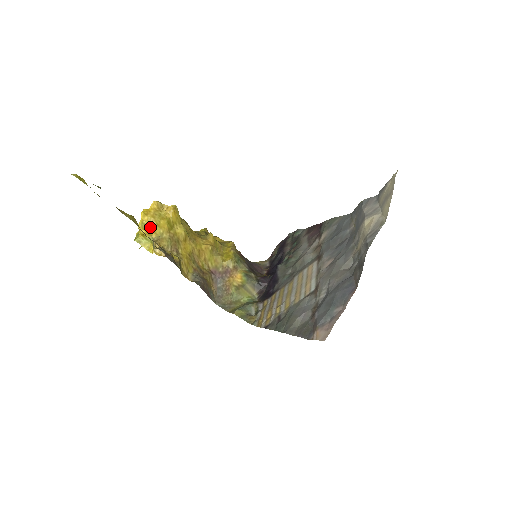
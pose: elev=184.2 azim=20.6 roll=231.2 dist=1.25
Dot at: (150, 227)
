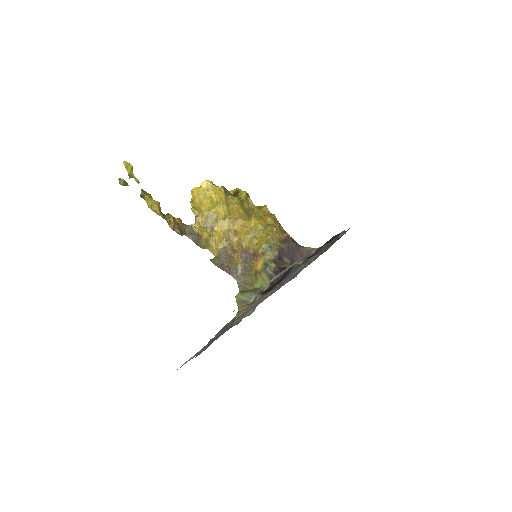
Dot at: (195, 203)
